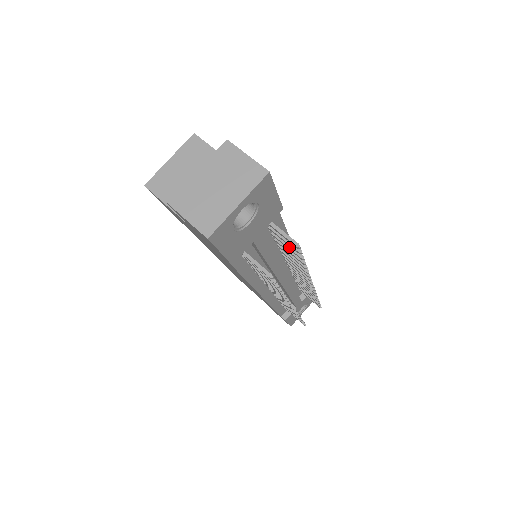
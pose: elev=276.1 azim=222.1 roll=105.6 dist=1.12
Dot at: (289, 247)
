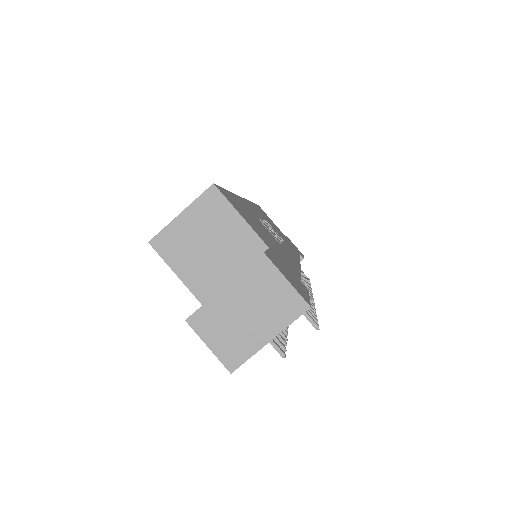
Dot at: occluded
